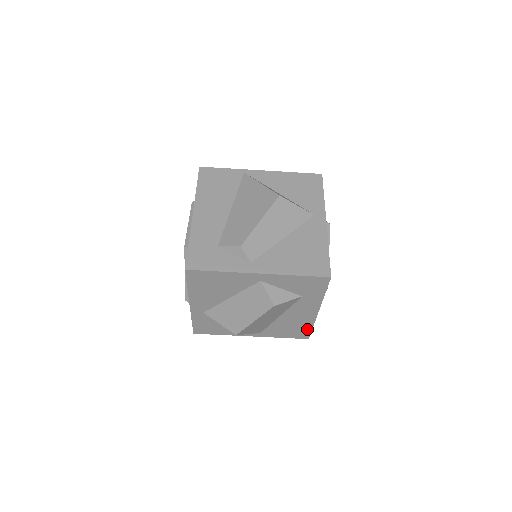
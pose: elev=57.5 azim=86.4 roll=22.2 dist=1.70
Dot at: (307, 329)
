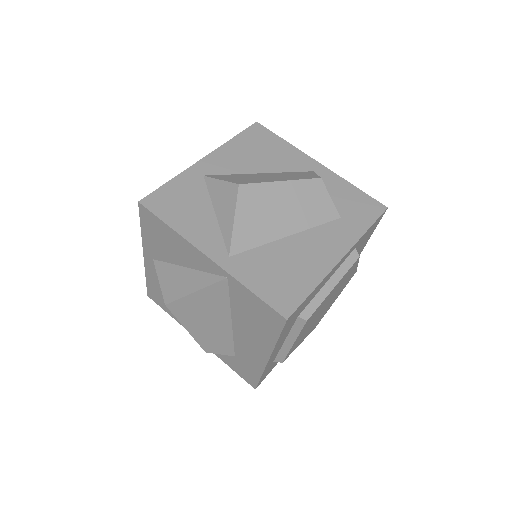
Dot at: (302, 290)
